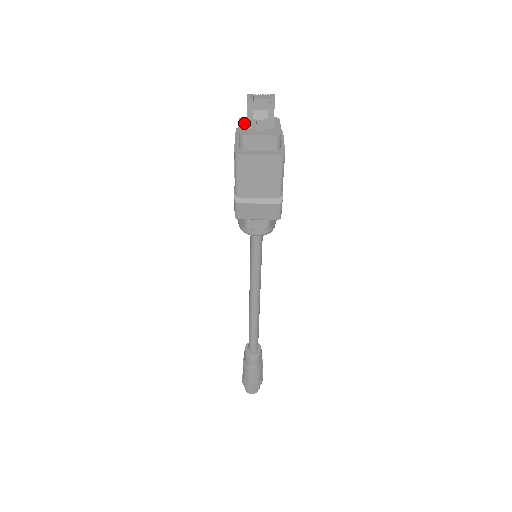
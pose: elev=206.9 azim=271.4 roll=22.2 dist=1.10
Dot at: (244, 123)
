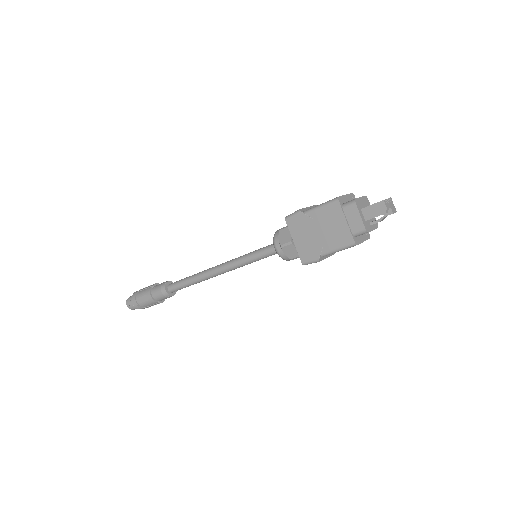
Dot at: (361, 212)
